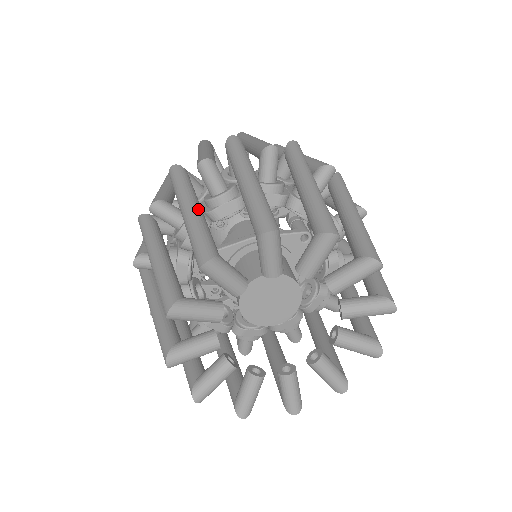
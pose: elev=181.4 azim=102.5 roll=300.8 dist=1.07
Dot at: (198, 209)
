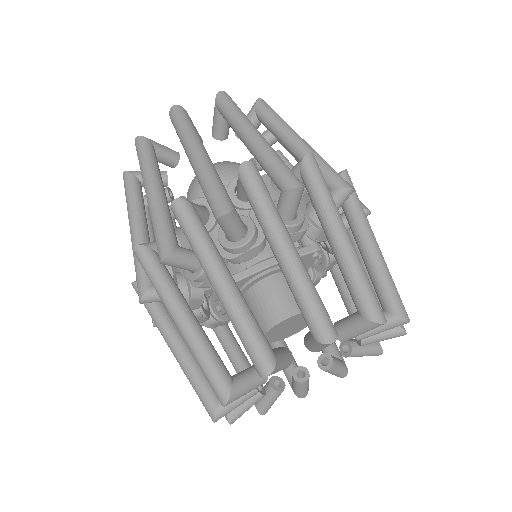
Dot at: (233, 285)
